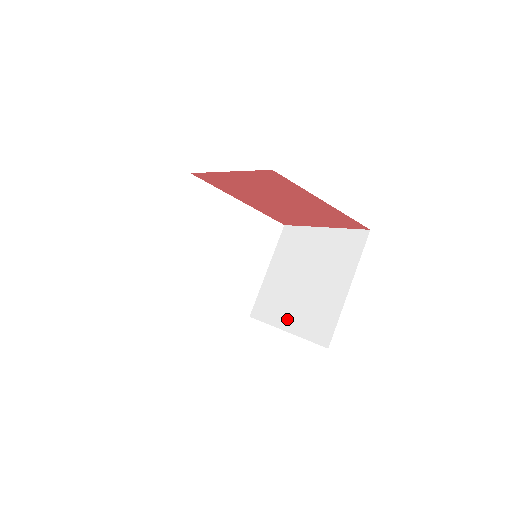
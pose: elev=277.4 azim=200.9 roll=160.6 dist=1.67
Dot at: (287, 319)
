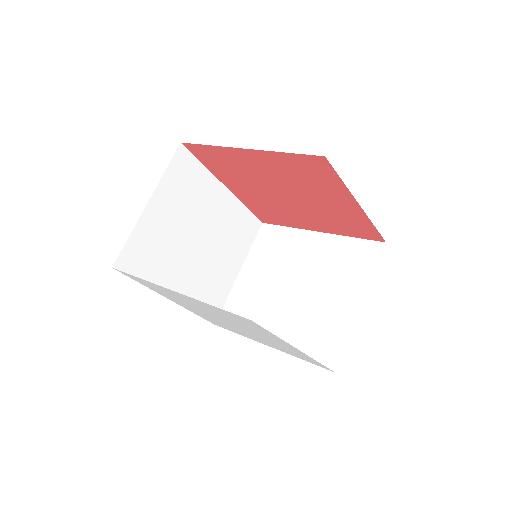
Dot at: (272, 333)
